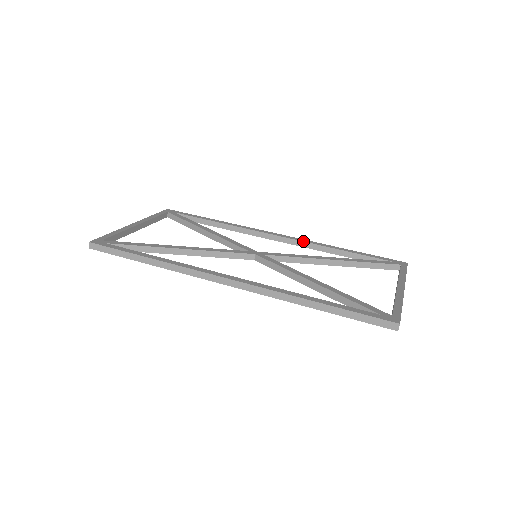
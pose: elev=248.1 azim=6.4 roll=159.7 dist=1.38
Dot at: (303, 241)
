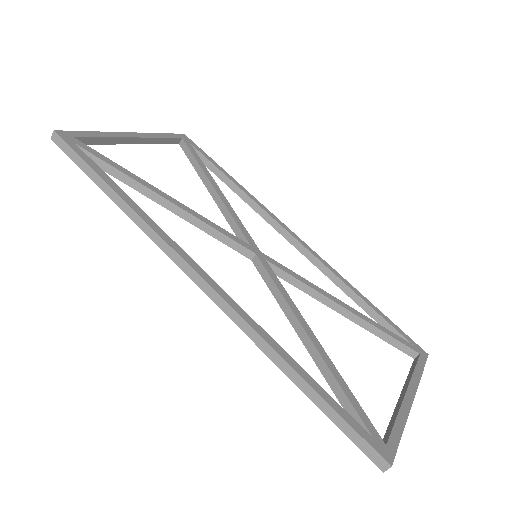
Dot at: (321, 261)
